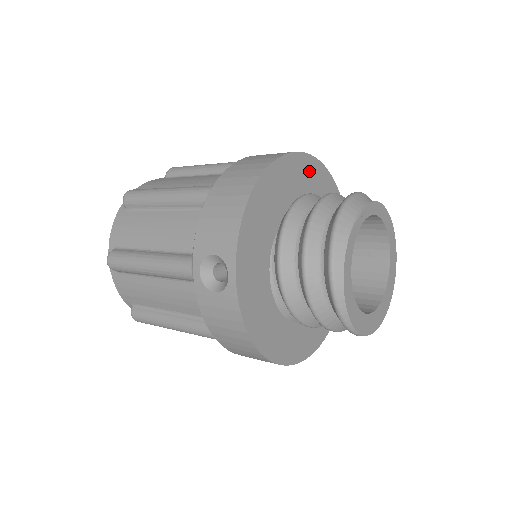
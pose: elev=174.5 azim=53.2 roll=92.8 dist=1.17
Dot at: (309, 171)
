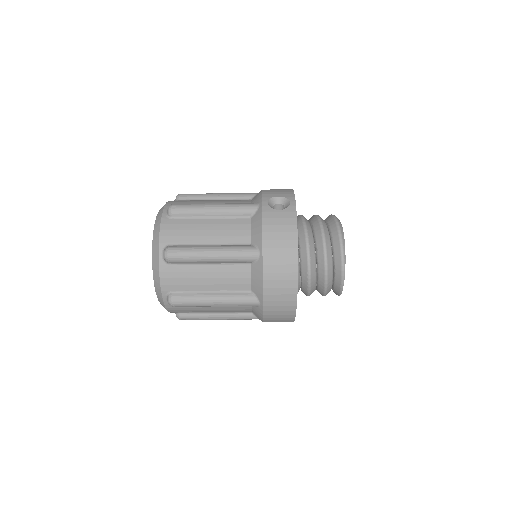
Dot at: occluded
